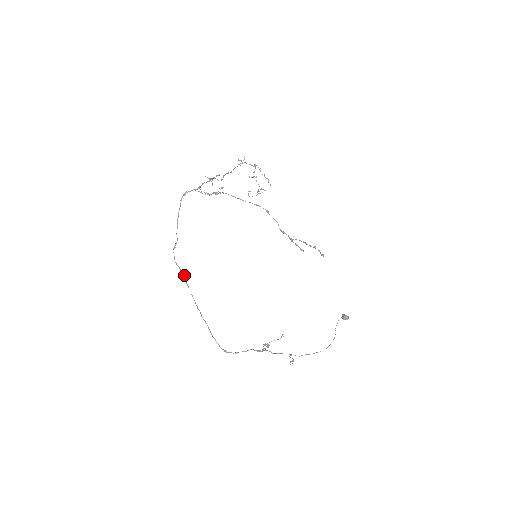
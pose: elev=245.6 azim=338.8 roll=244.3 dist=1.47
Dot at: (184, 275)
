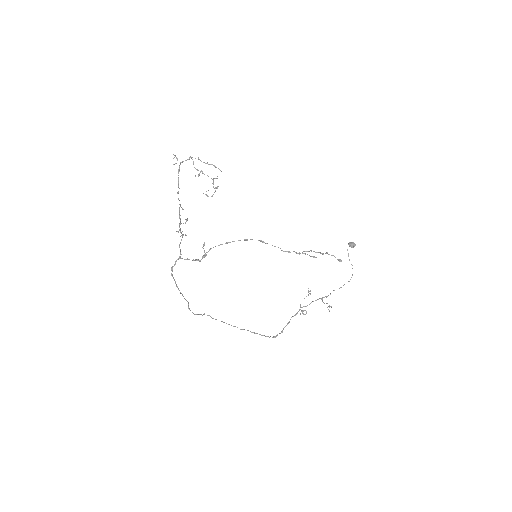
Dot at: occluded
